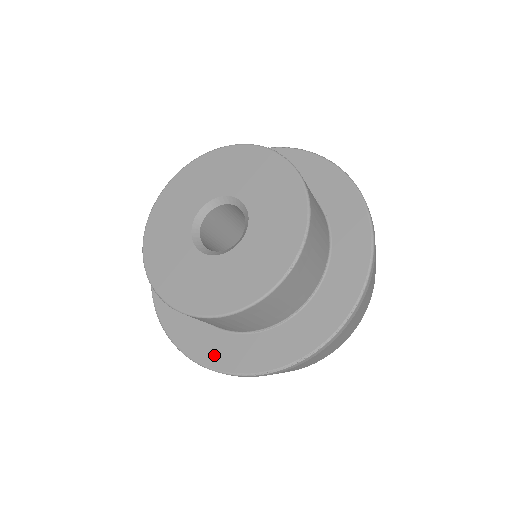
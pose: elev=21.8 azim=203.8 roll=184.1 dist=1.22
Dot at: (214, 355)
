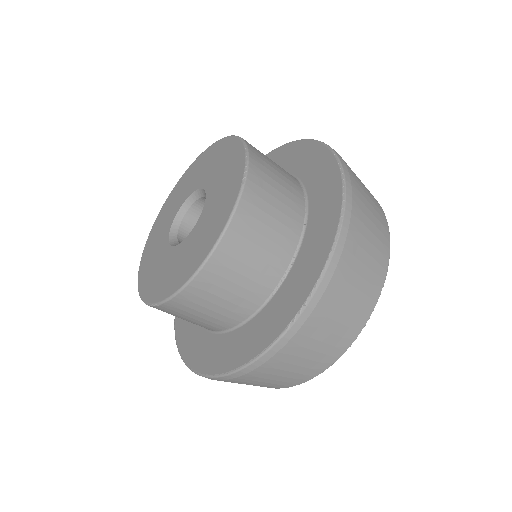
Dot at: (247, 349)
